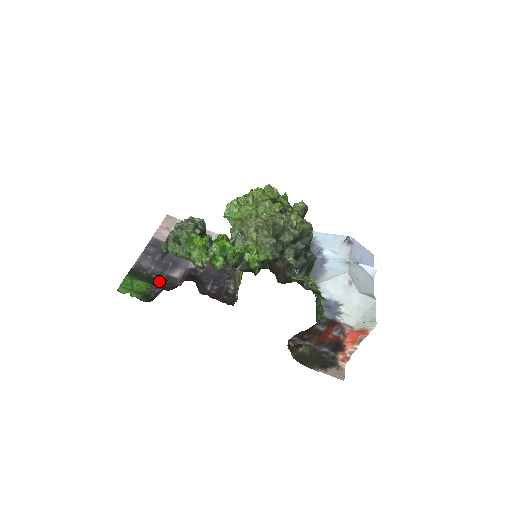
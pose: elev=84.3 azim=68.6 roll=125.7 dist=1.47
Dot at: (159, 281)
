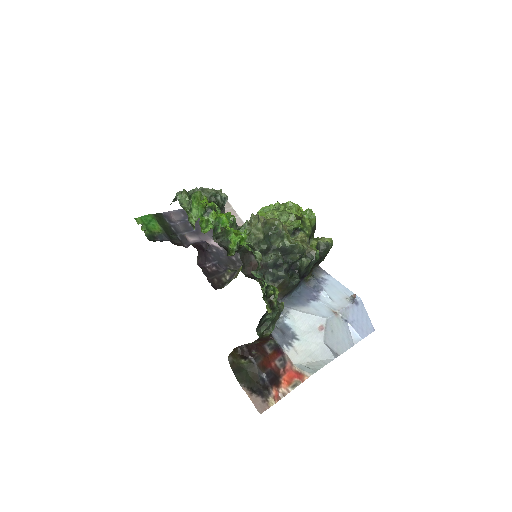
Dot at: (173, 234)
